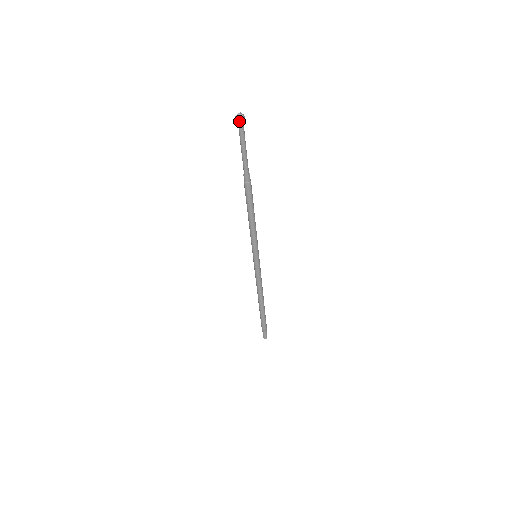
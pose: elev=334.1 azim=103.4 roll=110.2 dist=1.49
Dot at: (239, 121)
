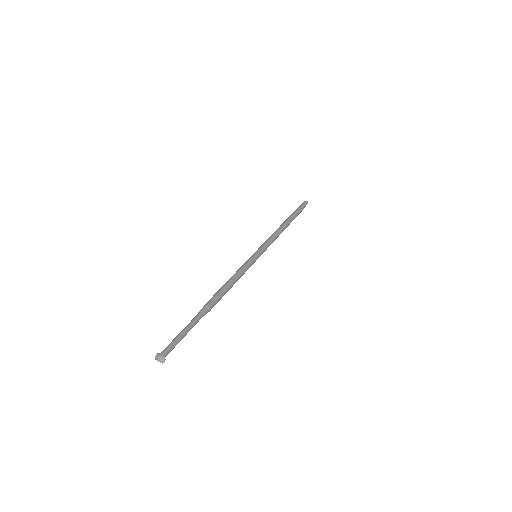
Dot at: (162, 357)
